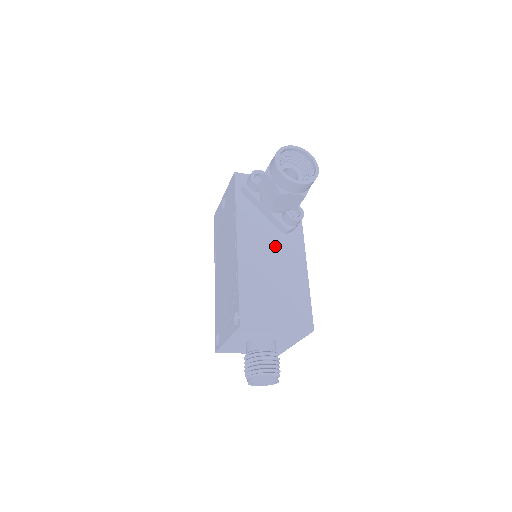
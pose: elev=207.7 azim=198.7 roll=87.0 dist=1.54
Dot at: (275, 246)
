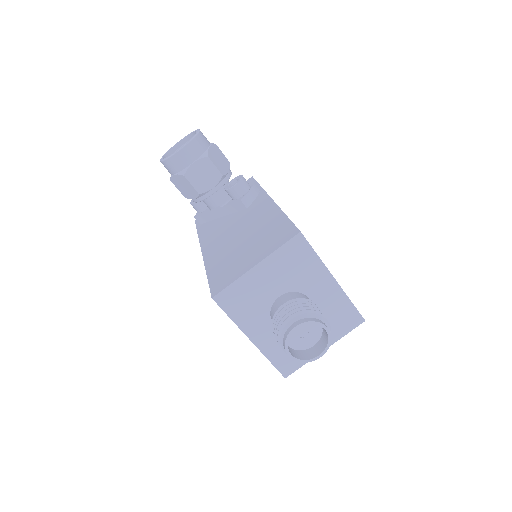
Dot at: (239, 222)
